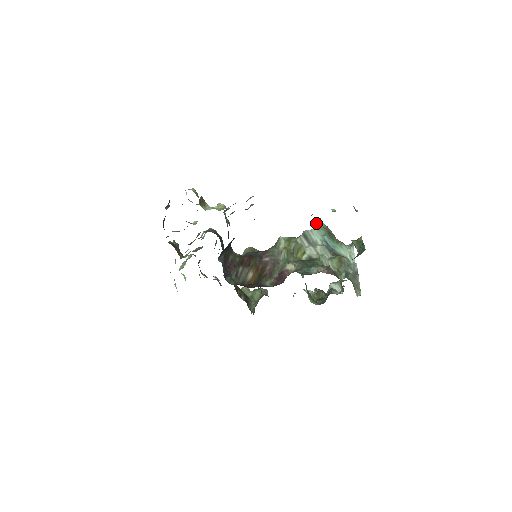
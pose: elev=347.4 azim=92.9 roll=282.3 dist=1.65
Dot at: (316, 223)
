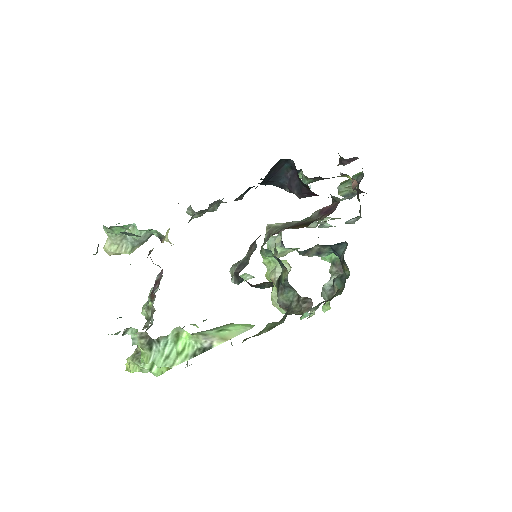
Dot at: (267, 241)
